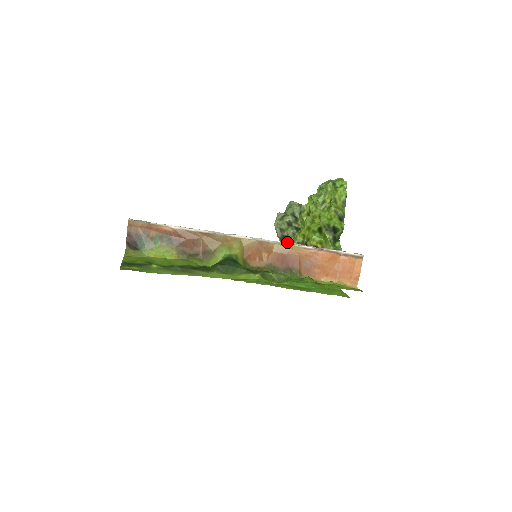
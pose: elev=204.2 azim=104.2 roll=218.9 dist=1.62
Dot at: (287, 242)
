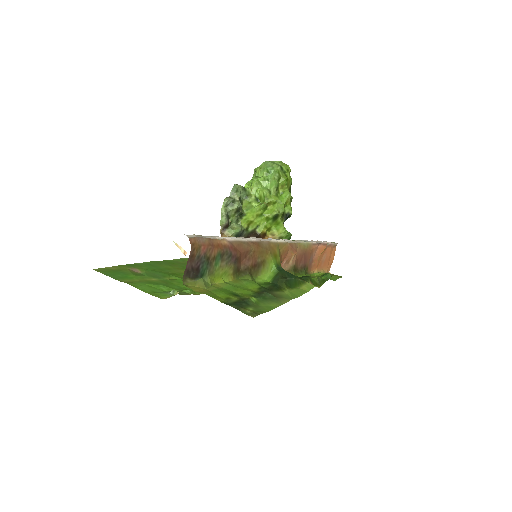
Dot at: (300, 240)
